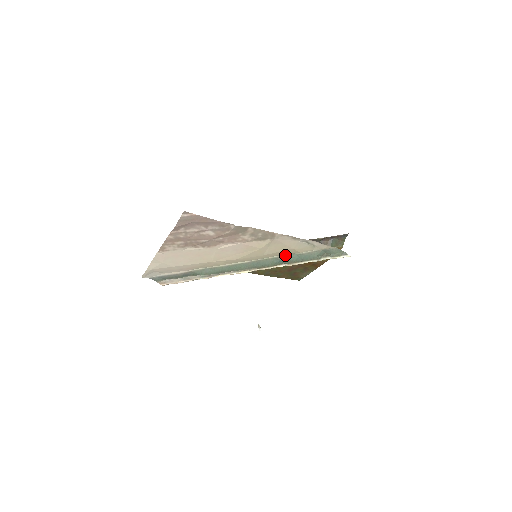
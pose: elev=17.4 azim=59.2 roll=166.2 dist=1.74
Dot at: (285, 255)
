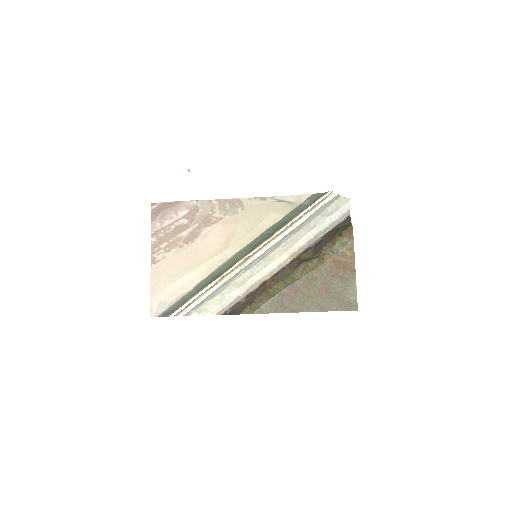
Dot at: (271, 226)
